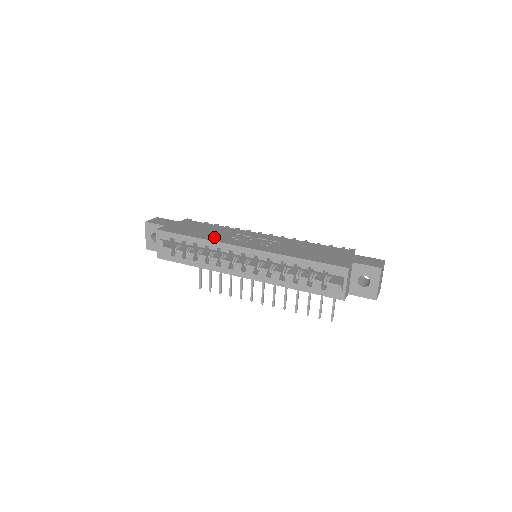
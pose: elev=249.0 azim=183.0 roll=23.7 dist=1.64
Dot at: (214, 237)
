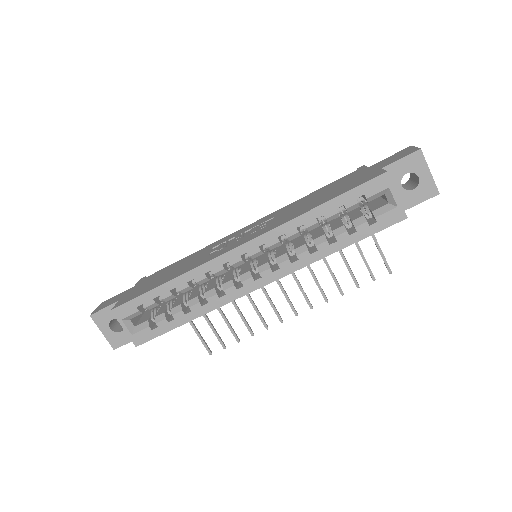
Dot at: (191, 266)
